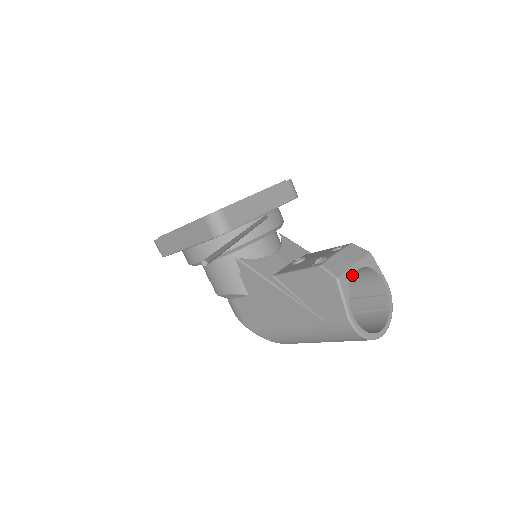
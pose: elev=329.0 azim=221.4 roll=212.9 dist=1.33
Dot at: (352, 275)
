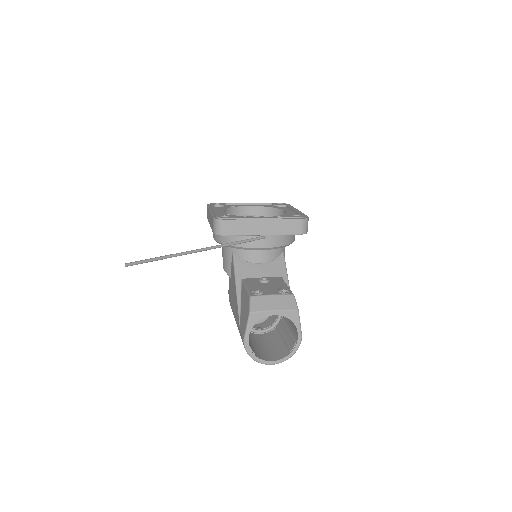
Dot at: (266, 316)
